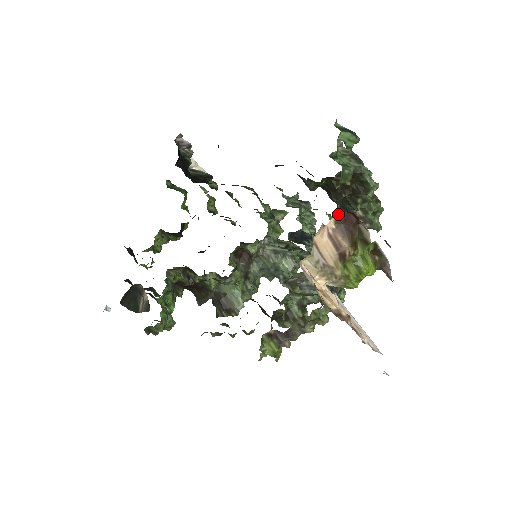
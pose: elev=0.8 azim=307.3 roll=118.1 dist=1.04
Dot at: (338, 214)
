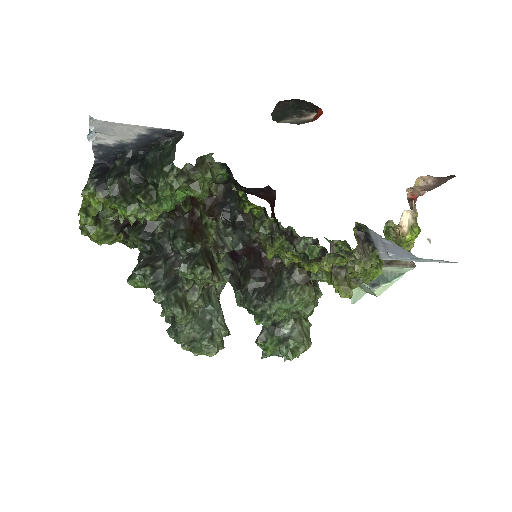
Dot at: (407, 199)
